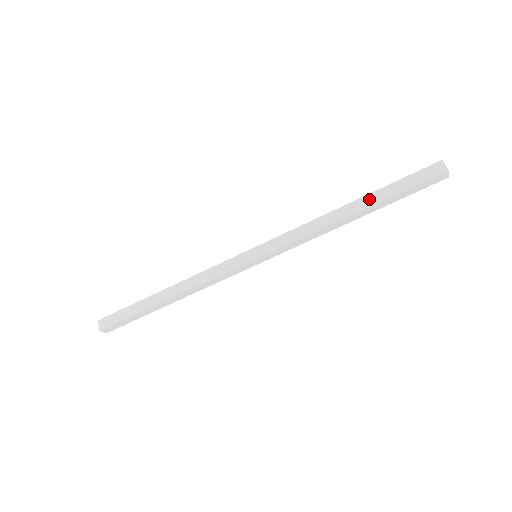
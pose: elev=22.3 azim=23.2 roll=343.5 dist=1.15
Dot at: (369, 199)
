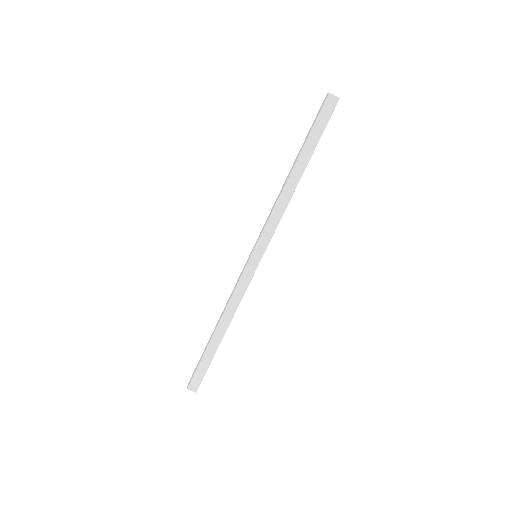
Dot at: (297, 156)
